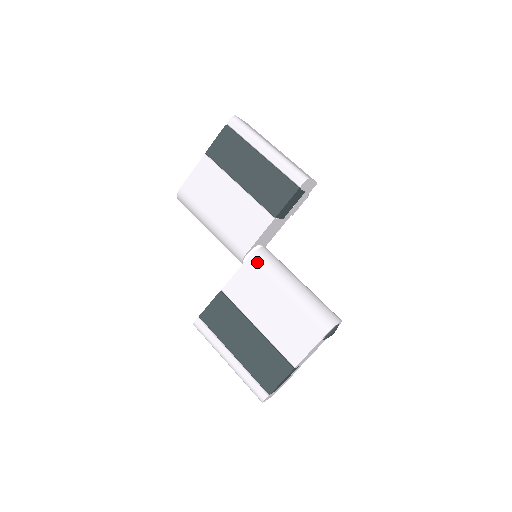
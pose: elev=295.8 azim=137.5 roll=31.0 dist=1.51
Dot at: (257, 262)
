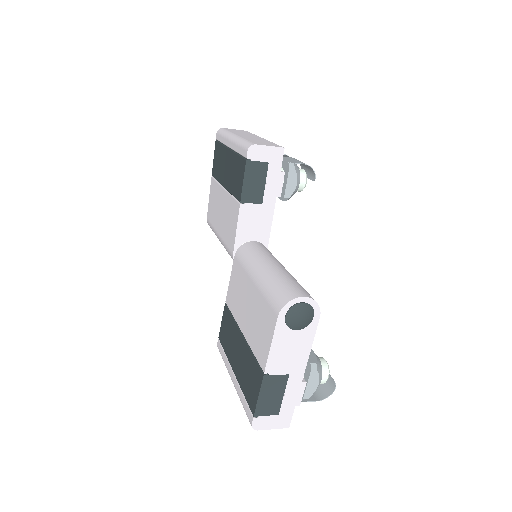
Dot at: (238, 258)
